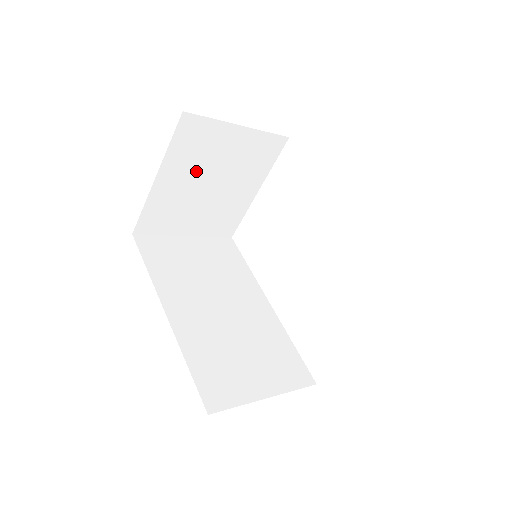
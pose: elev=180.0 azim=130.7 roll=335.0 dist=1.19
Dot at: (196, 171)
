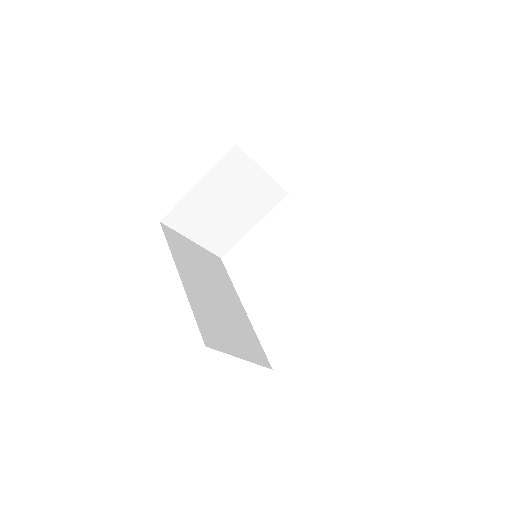
Dot at: (223, 191)
